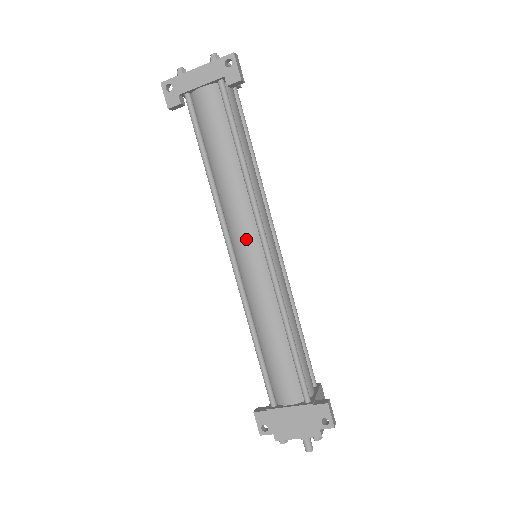
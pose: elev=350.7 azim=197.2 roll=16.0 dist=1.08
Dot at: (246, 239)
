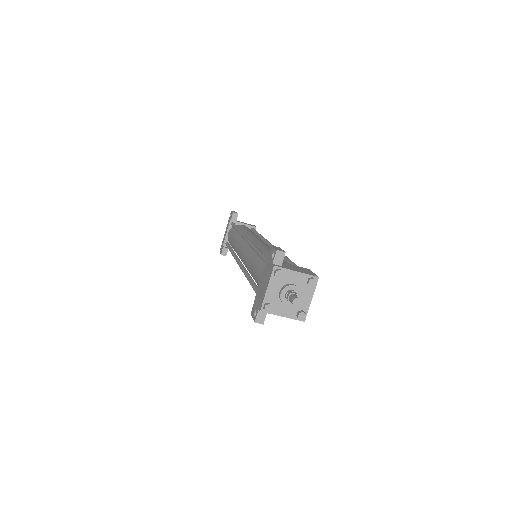
Dot at: occluded
